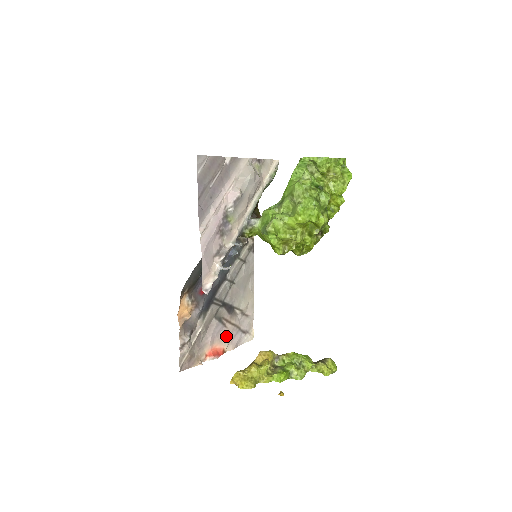
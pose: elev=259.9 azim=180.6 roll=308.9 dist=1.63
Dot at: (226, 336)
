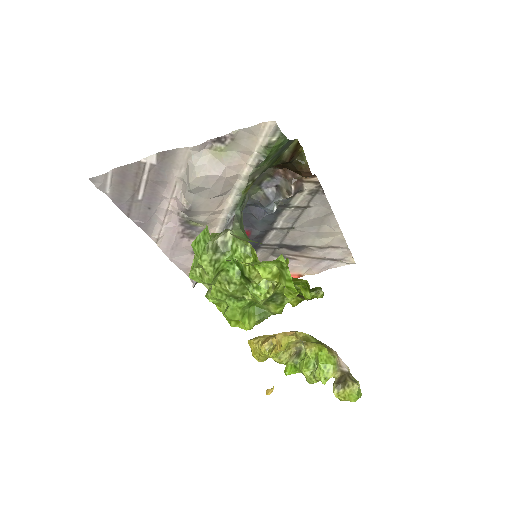
Dot at: (299, 266)
